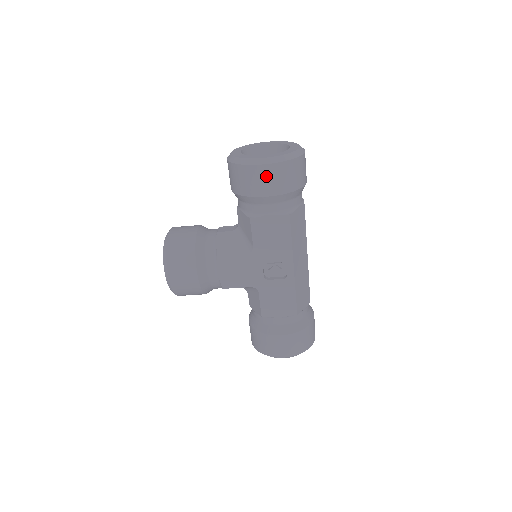
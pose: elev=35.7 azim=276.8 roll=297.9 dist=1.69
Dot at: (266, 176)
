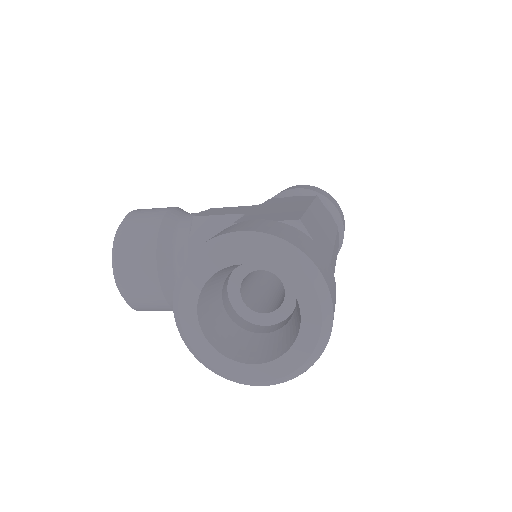
Dot at: occluded
